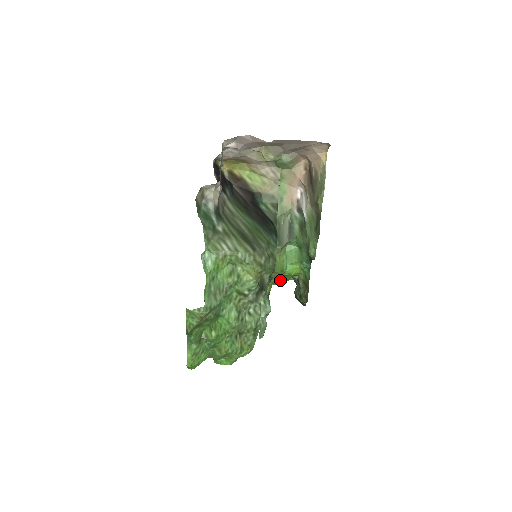
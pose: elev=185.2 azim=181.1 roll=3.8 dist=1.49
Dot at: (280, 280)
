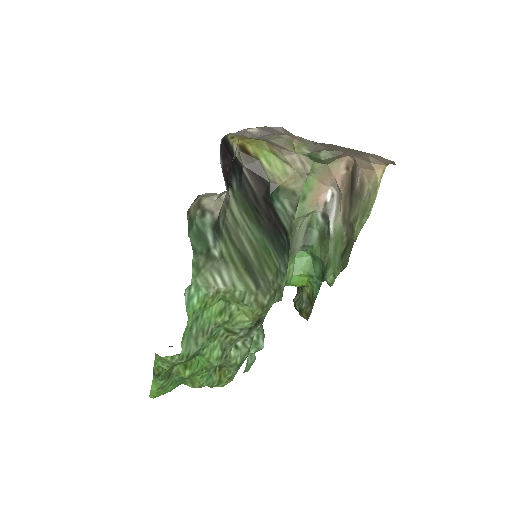
Dot at: occluded
